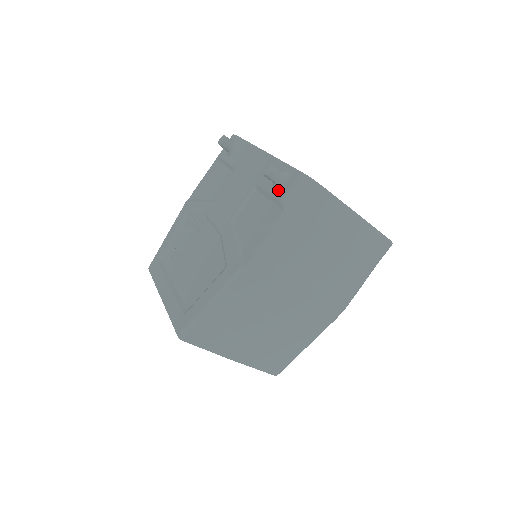
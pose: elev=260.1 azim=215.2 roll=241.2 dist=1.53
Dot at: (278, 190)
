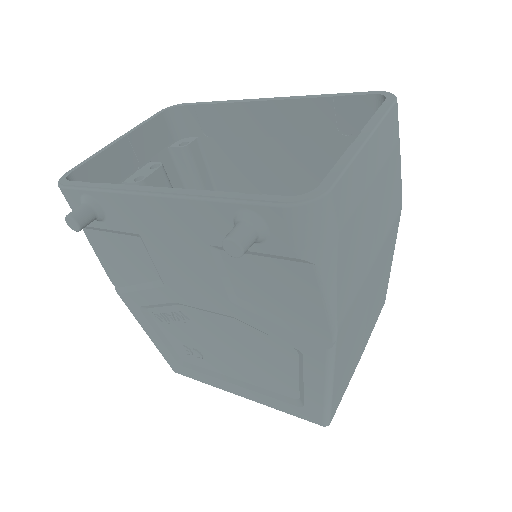
Dot at: (267, 244)
